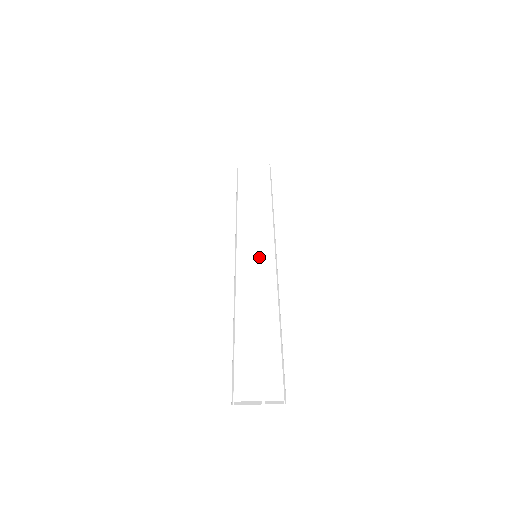
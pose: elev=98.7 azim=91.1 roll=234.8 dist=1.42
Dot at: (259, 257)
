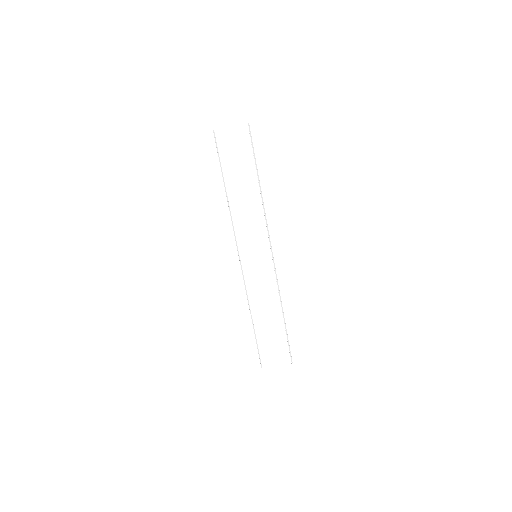
Dot at: (259, 260)
